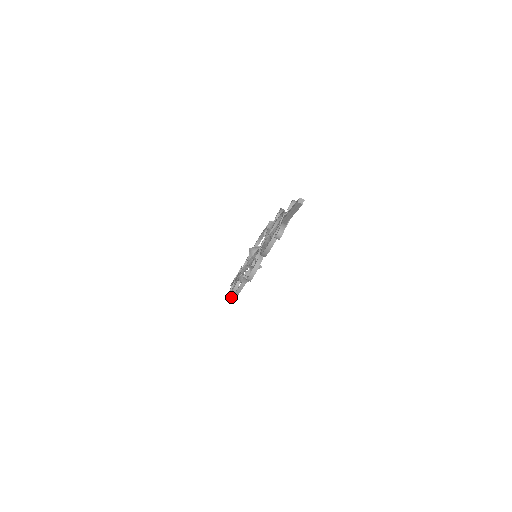
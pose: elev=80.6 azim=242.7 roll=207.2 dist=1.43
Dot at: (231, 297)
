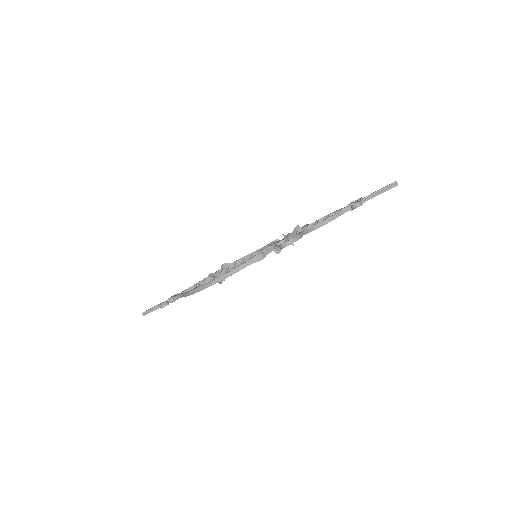
Dot at: occluded
